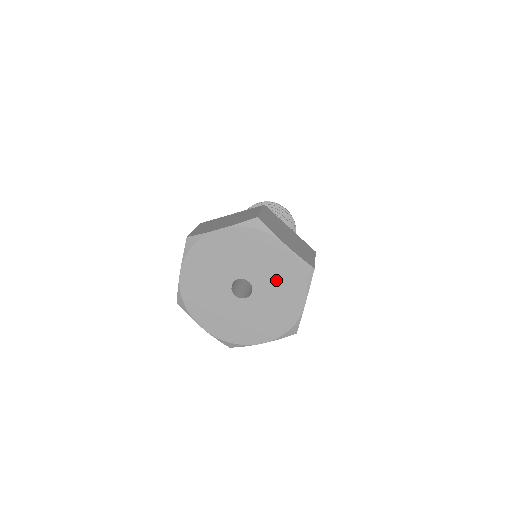
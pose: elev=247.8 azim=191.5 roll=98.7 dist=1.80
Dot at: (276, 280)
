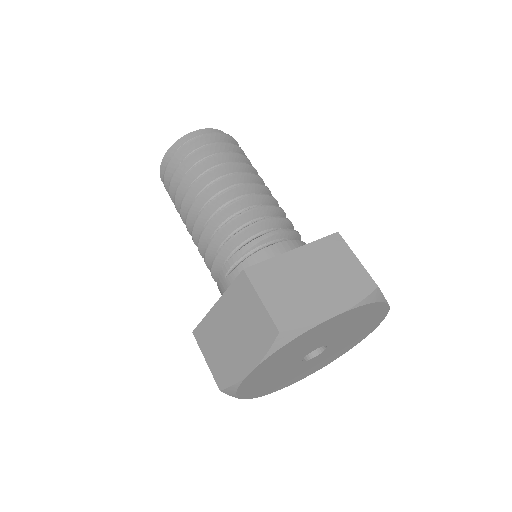
Dot at: (345, 327)
